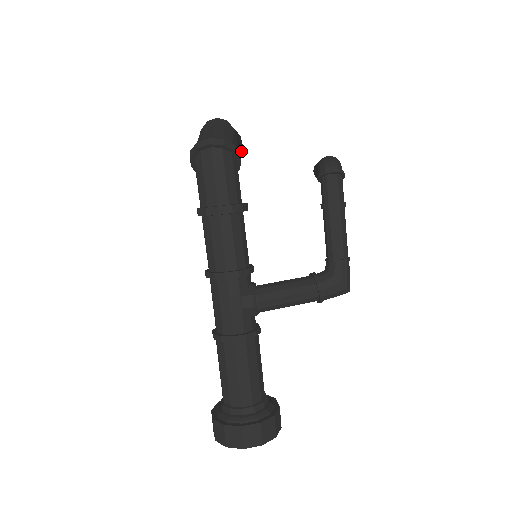
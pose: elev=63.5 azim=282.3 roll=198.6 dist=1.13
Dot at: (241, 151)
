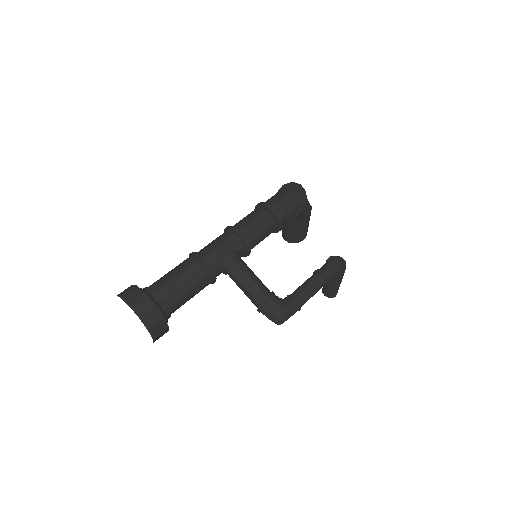
Dot at: (300, 239)
